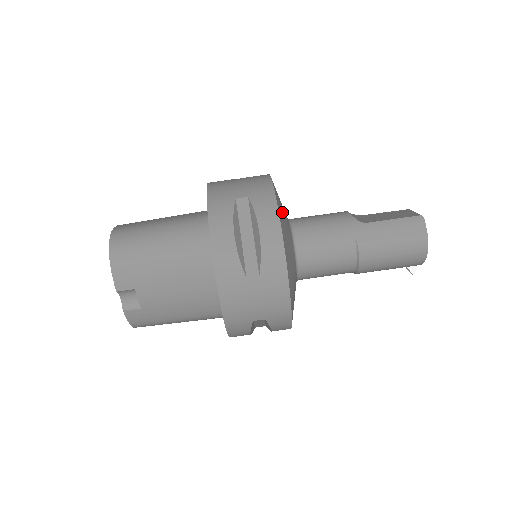
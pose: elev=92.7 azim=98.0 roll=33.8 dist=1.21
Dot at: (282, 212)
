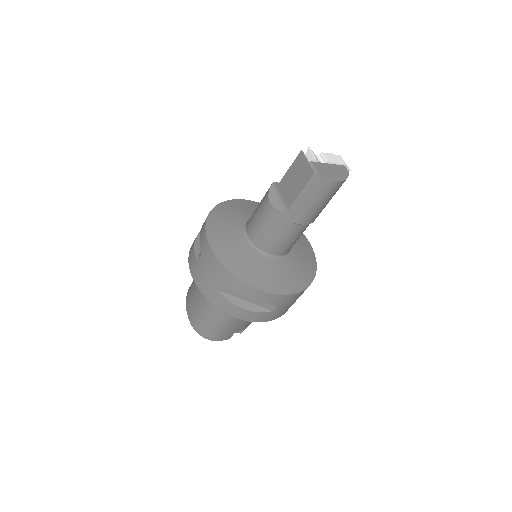
Dot at: (244, 267)
